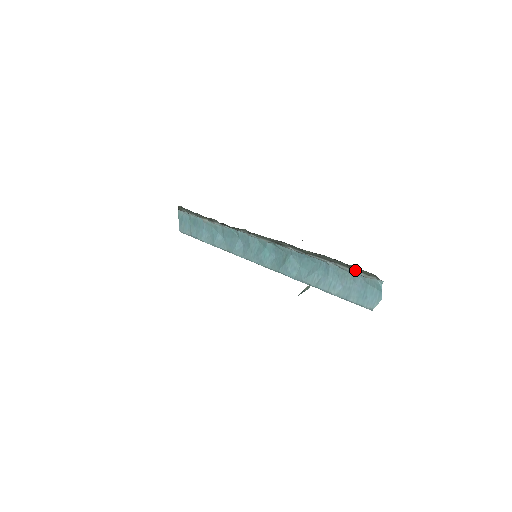
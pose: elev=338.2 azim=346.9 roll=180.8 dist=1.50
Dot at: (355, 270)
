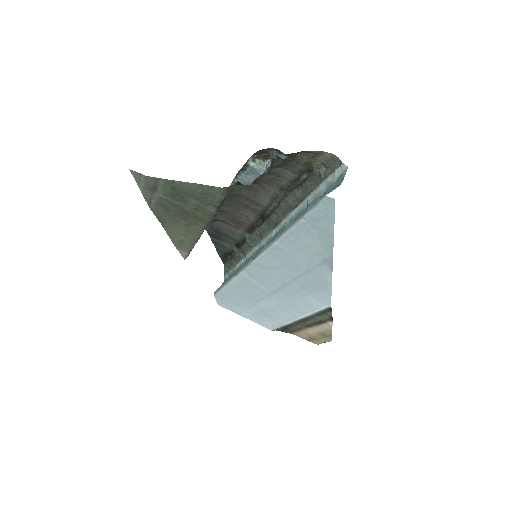
Dot at: (325, 177)
